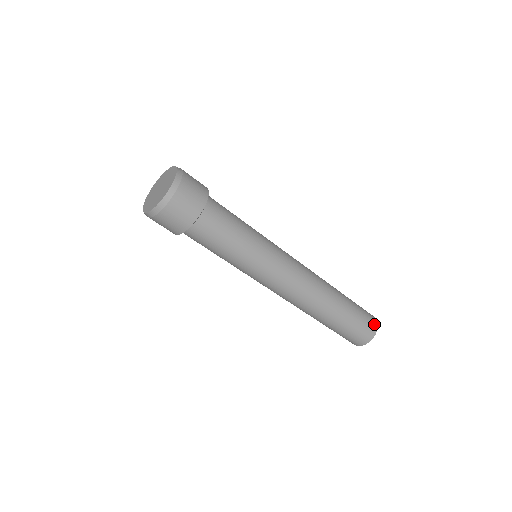
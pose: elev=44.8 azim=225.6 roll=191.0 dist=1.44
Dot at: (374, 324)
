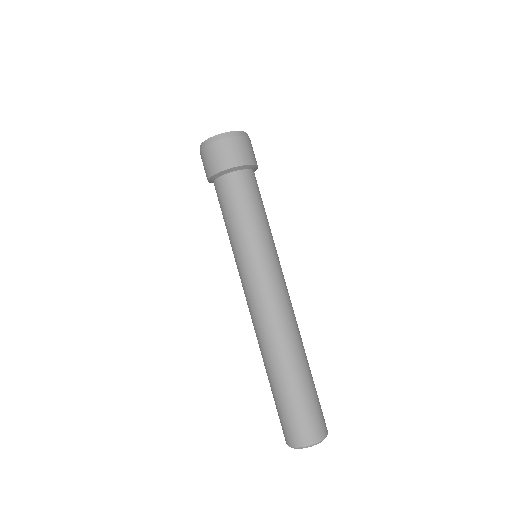
Dot at: occluded
